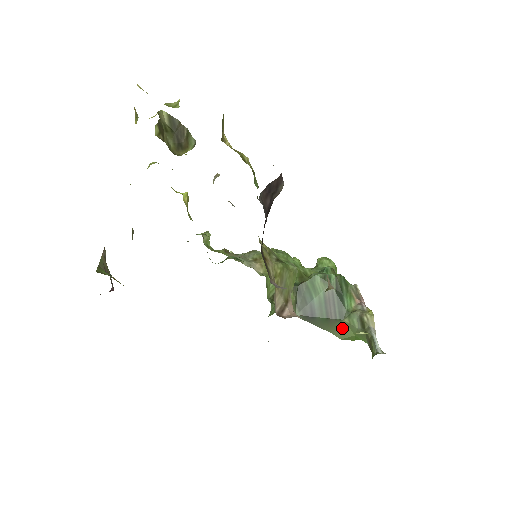
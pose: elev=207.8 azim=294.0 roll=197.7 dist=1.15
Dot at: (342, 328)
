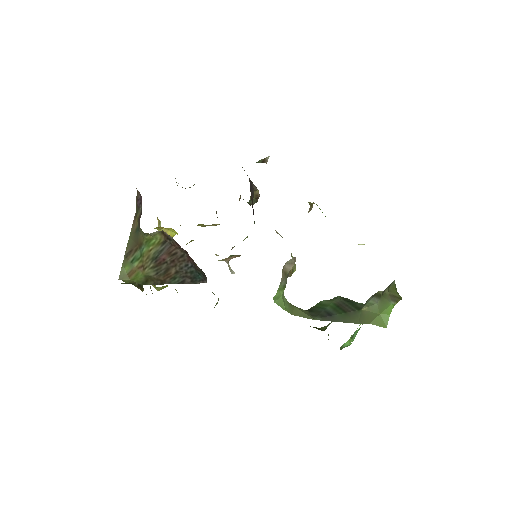
Dot at: (364, 315)
